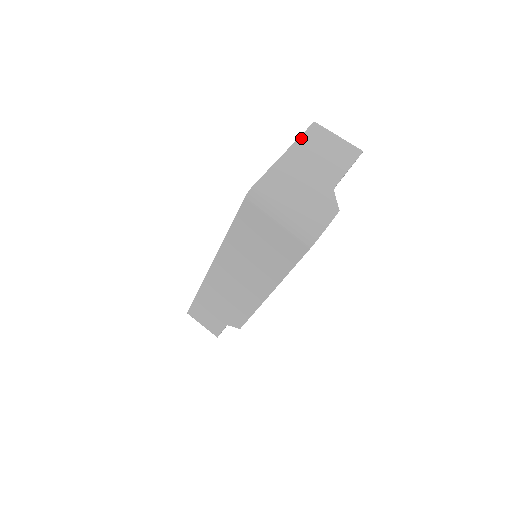
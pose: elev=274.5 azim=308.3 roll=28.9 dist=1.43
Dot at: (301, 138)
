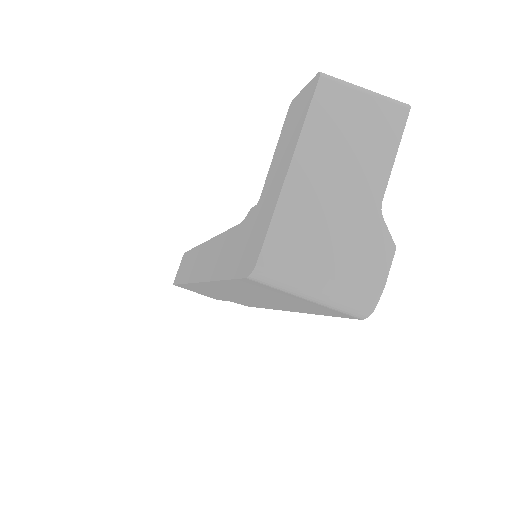
Dot at: (307, 123)
